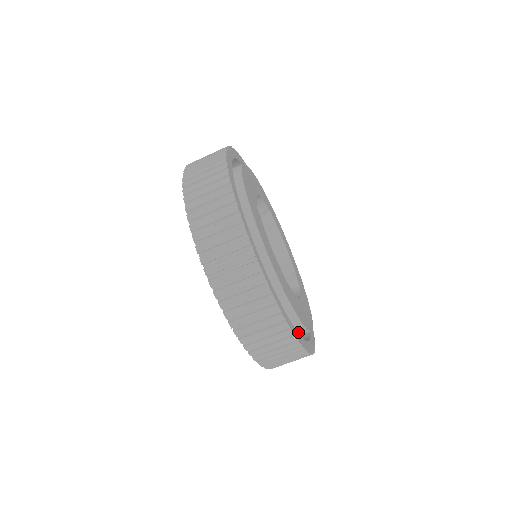
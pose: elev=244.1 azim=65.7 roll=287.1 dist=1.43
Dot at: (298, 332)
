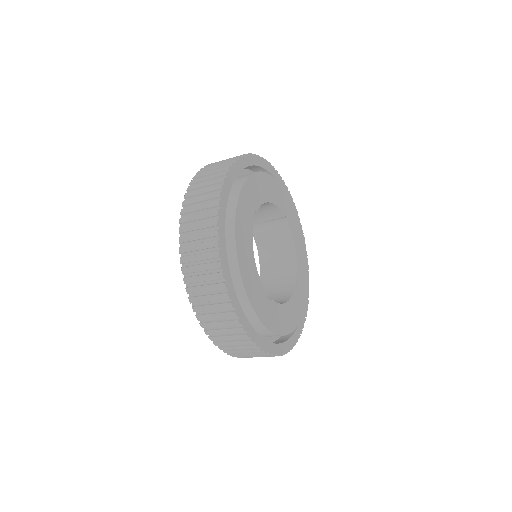
Dot at: occluded
